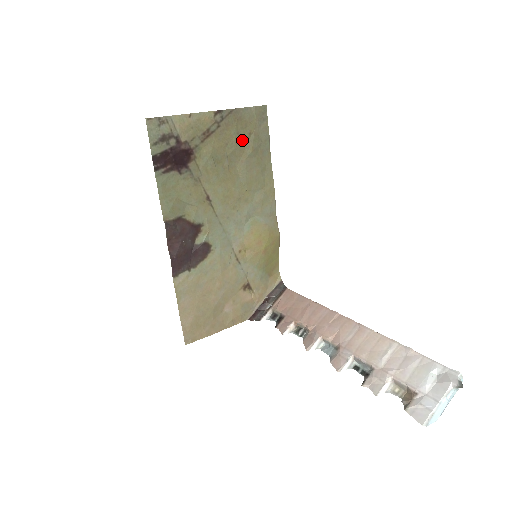
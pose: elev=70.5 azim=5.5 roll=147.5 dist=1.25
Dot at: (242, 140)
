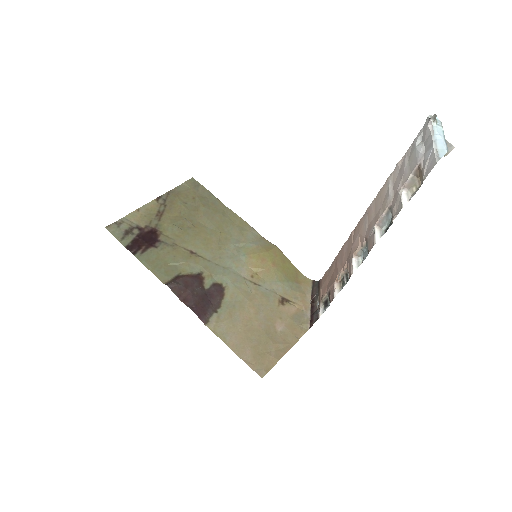
Dot at: (191, 205)
